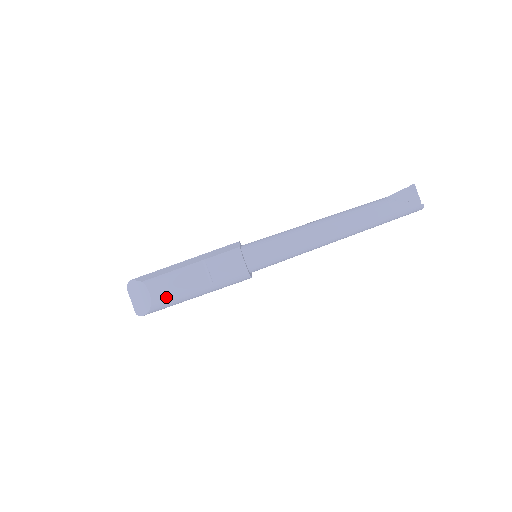
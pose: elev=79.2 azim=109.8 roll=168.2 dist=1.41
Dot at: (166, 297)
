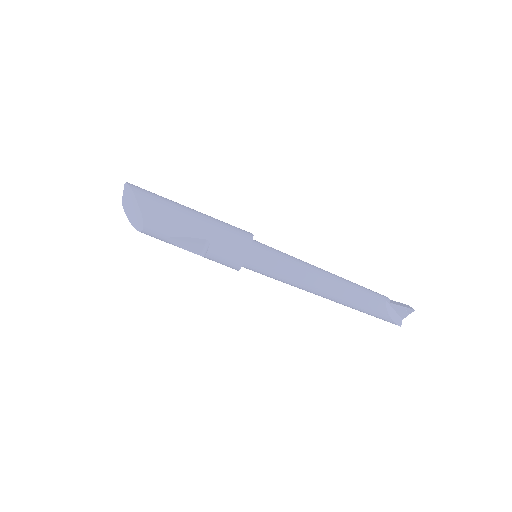
Dot at: (156, 238)
